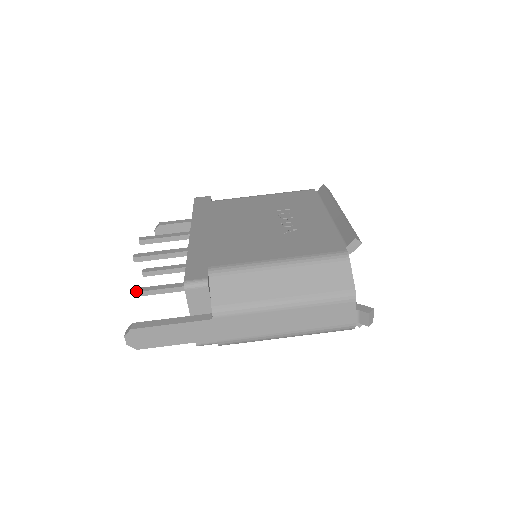
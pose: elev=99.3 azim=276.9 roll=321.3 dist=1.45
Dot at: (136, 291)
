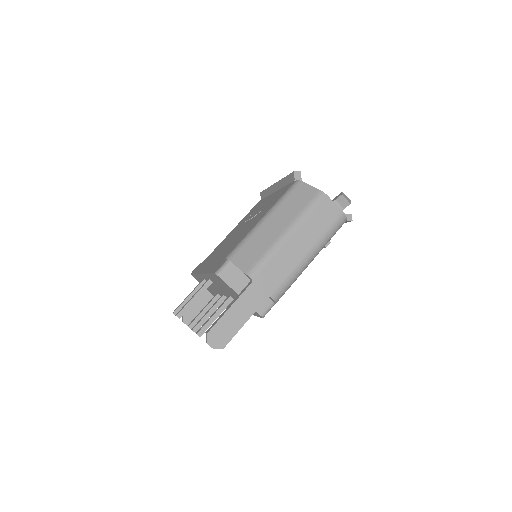
Dot at: occluded
